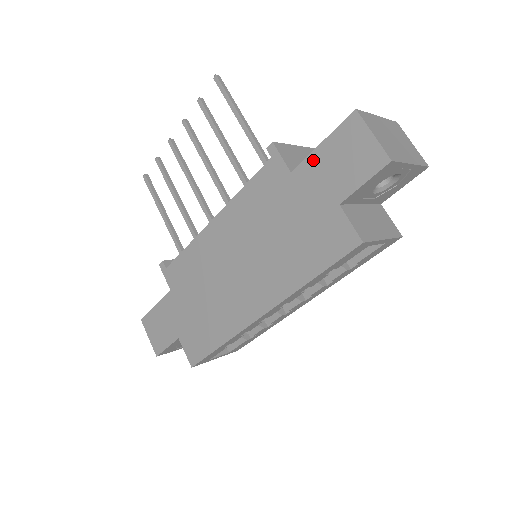
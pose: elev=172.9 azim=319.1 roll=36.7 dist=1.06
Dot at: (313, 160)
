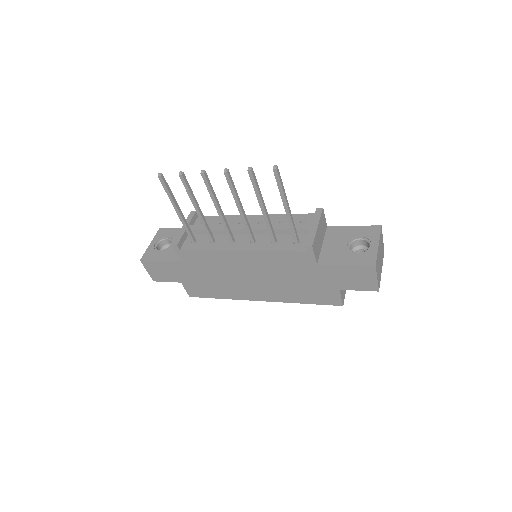
Dot at: (335, 268)
